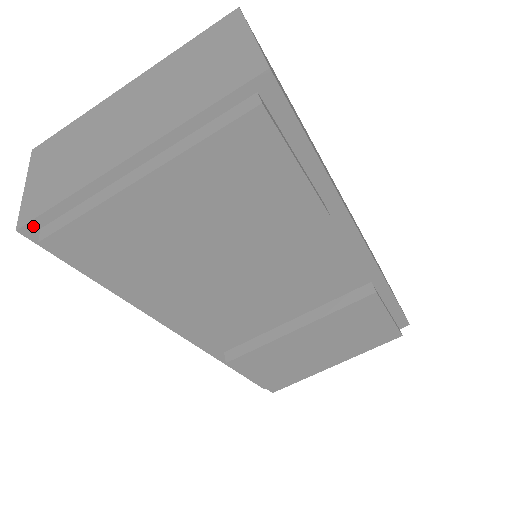
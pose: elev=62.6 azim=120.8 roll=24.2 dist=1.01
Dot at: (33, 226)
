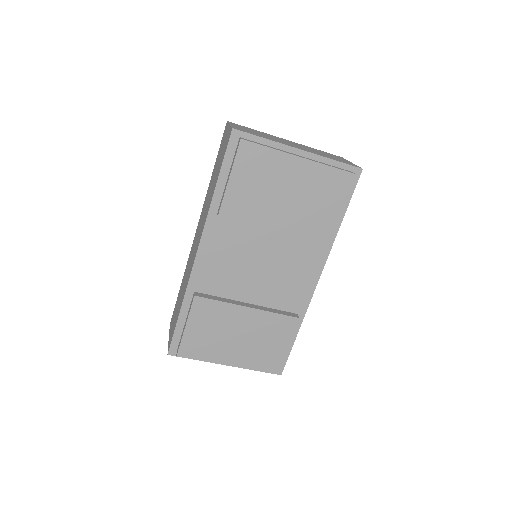
Dot at: (239, 134)
